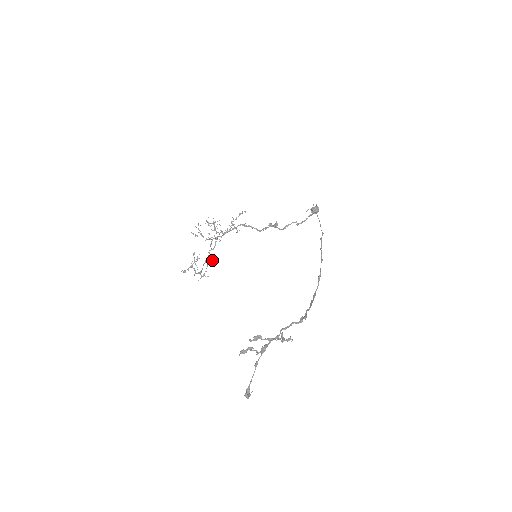
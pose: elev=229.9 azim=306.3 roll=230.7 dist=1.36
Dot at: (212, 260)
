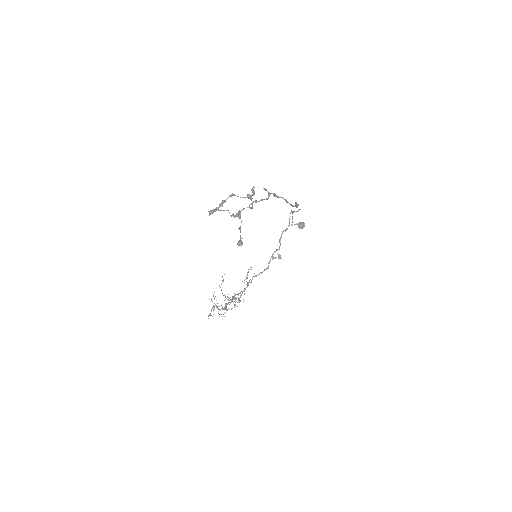
Dot at: occluded
